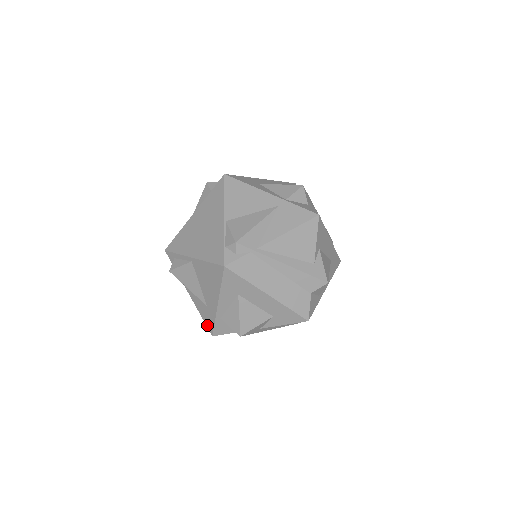
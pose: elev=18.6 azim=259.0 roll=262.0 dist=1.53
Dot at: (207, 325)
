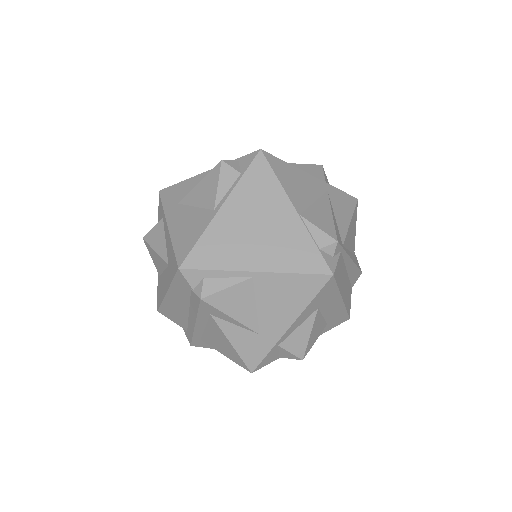
Dot at: (246, 361)
